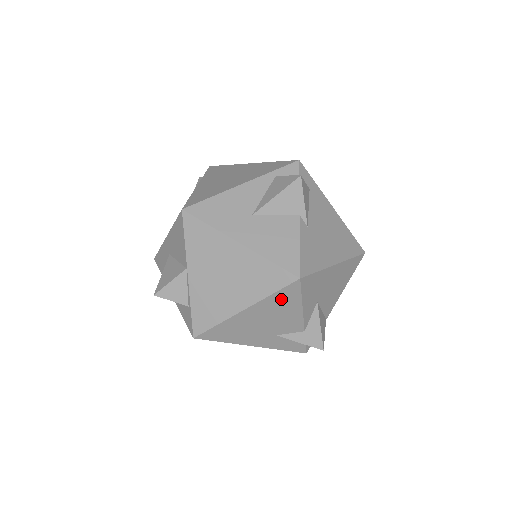
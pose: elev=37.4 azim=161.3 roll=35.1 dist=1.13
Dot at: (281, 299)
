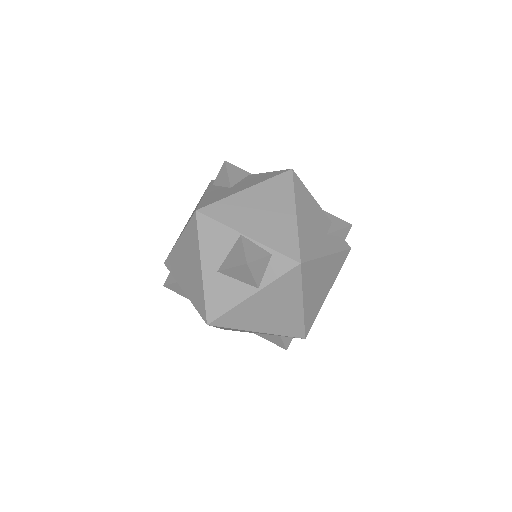
Dot at: (300, 193)
